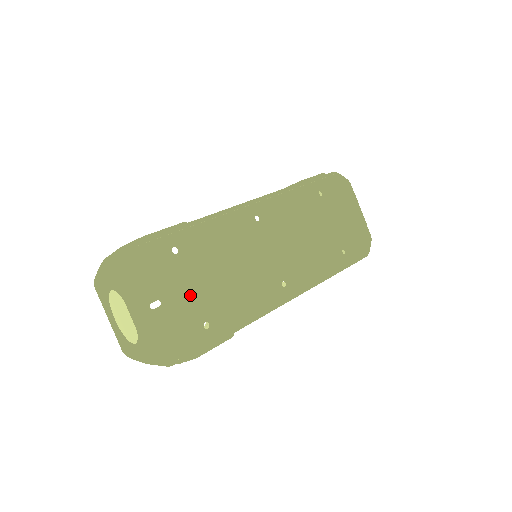
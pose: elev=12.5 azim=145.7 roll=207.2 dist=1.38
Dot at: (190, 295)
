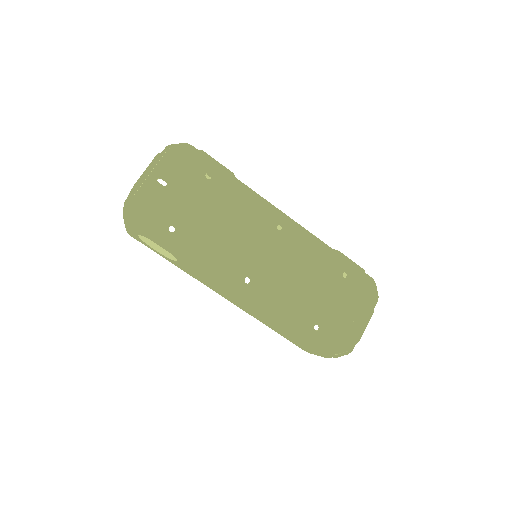
Dot at: (186, 205)
